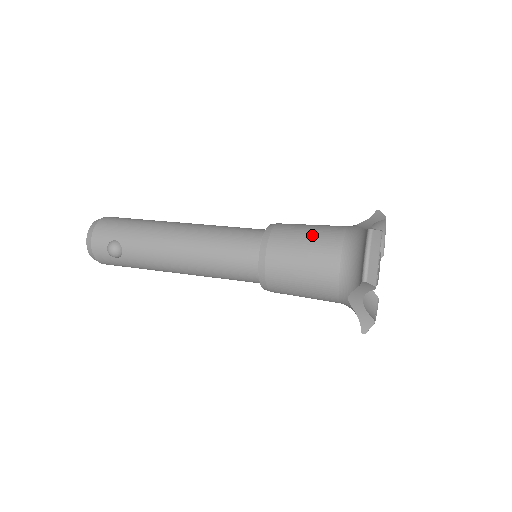
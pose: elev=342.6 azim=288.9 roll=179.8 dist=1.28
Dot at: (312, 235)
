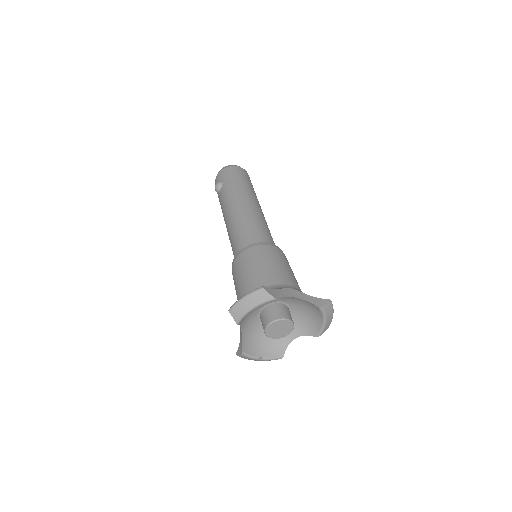
Dot at: (265, 267)
